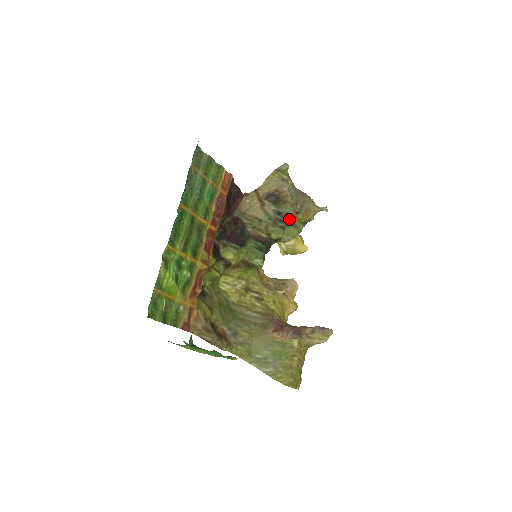
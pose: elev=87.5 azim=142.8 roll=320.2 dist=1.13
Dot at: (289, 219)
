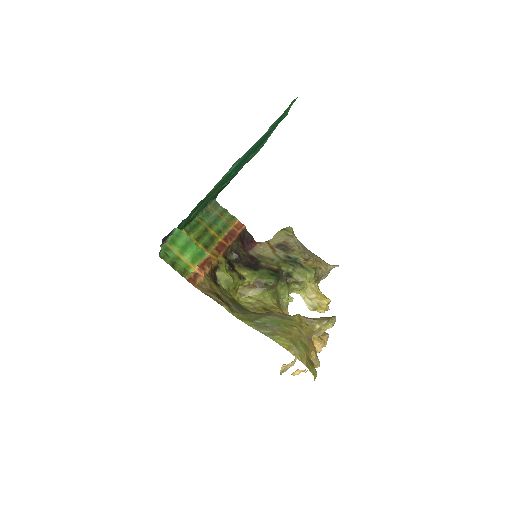
Dot at: (299, 263)
